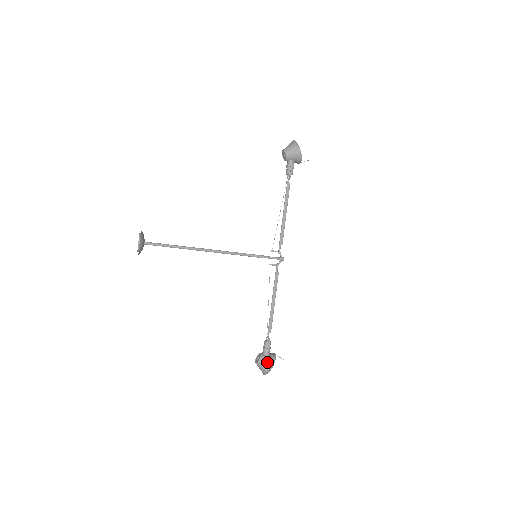
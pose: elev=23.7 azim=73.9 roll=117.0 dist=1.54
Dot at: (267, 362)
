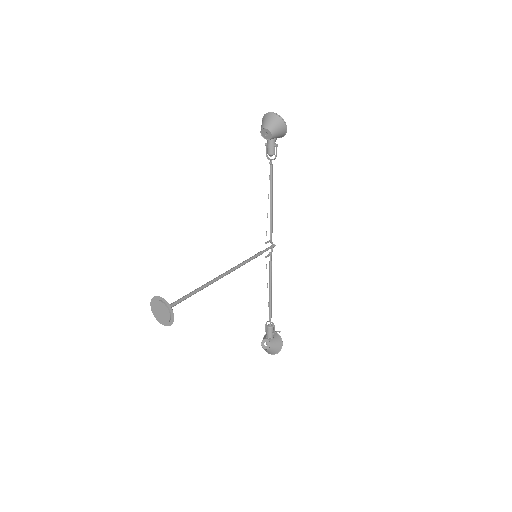
Dot at: (277, 345)
